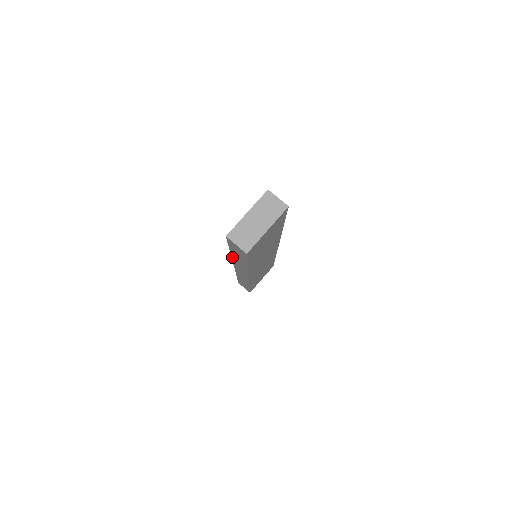
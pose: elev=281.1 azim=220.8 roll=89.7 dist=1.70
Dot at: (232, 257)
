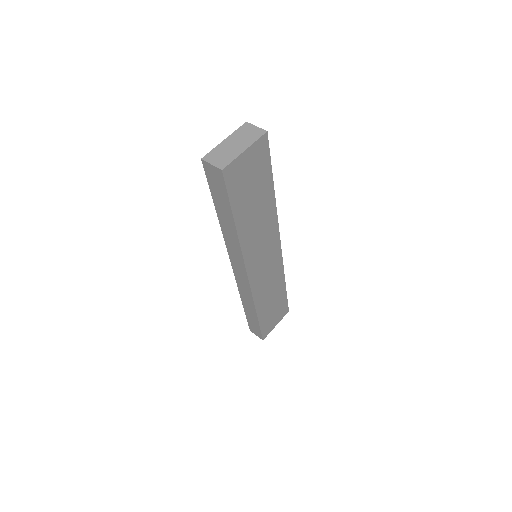
Dot at: (222, 231)
